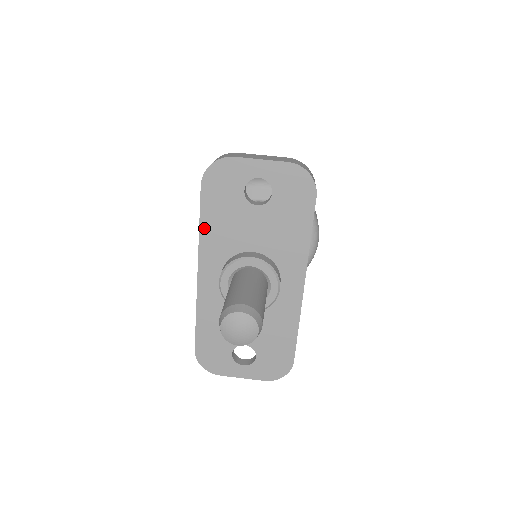
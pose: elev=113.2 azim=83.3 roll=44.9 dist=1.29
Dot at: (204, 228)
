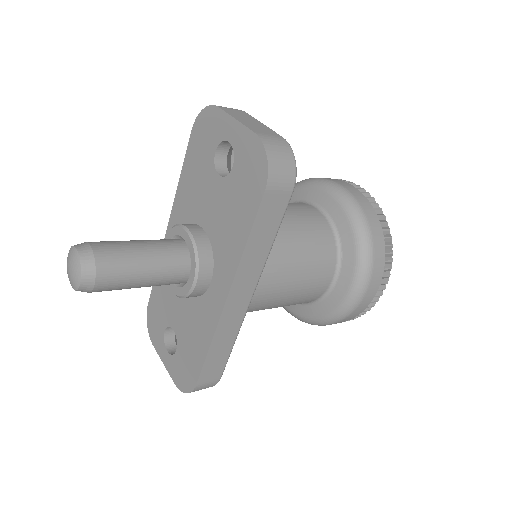
Dot at: (182, 179)
